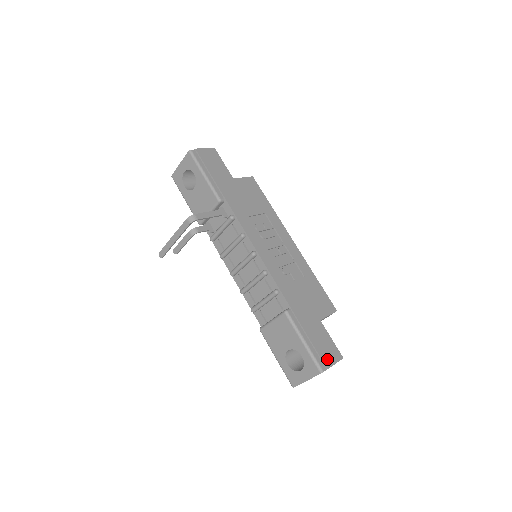
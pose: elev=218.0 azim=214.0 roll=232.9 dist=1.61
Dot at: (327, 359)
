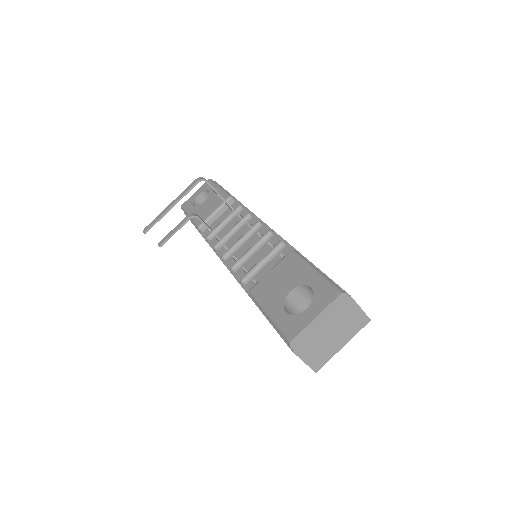
Dot at: occluded
